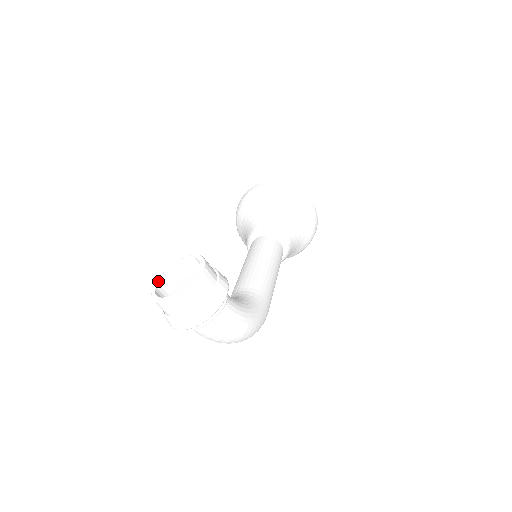
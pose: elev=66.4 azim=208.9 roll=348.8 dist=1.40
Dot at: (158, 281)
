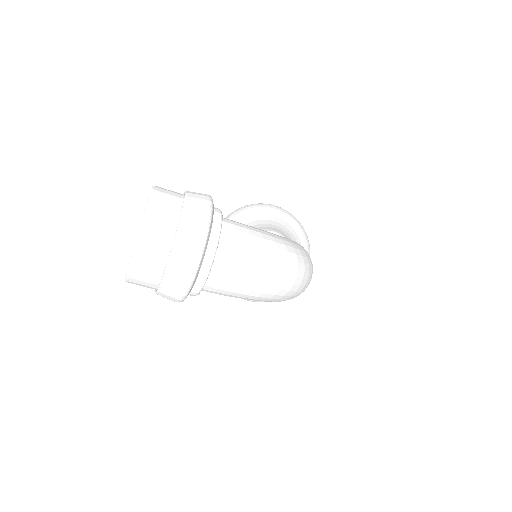
Dot at: occluded
